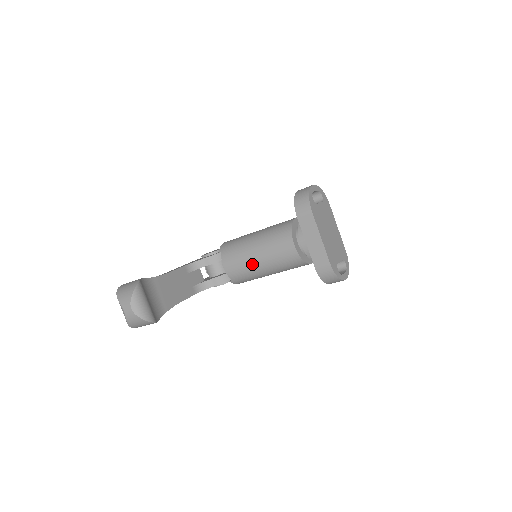
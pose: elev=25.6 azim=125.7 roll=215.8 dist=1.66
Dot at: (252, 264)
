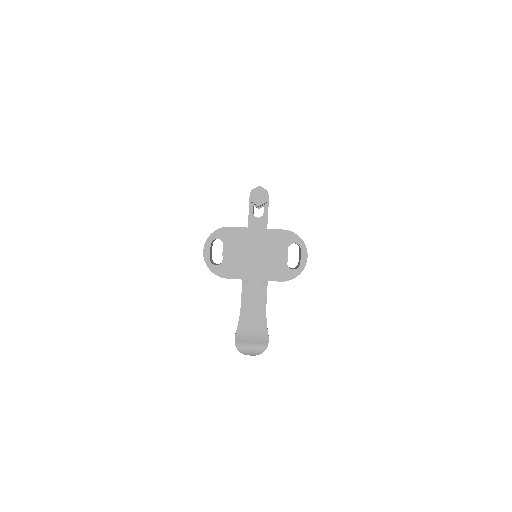
Dot at: occluded
